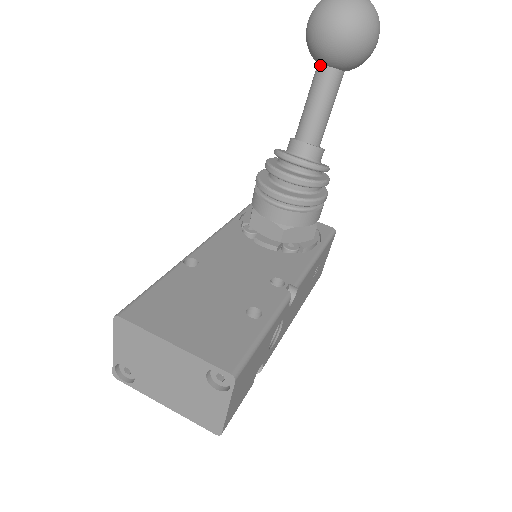
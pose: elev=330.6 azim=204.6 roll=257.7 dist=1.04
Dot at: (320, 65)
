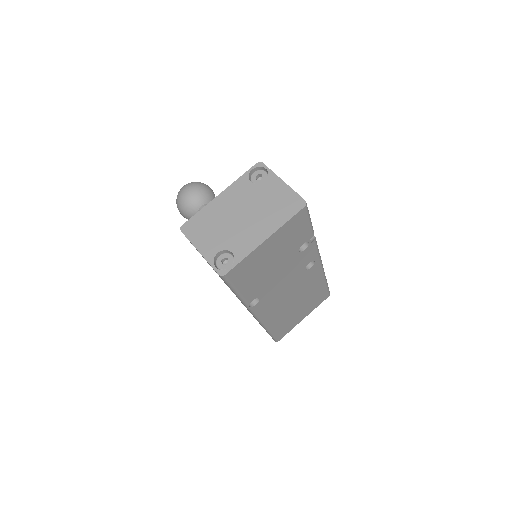
Dot at: (199, 210)
